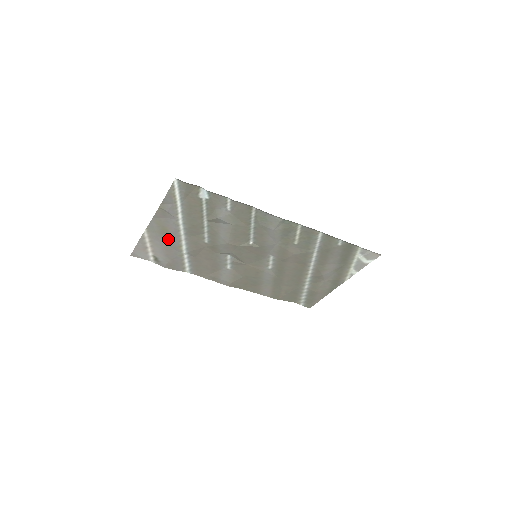
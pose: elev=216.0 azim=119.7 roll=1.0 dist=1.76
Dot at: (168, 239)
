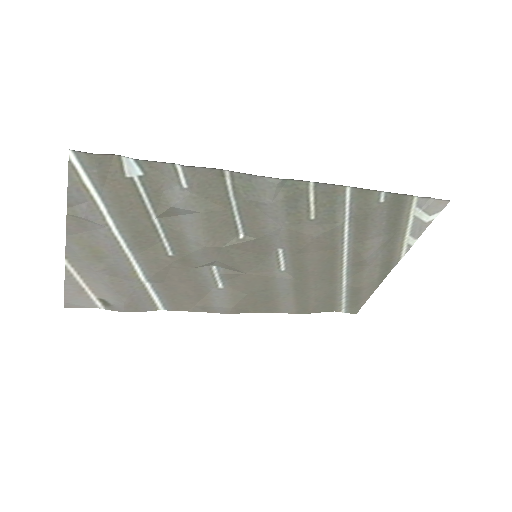
Dot at: (108, 266)
